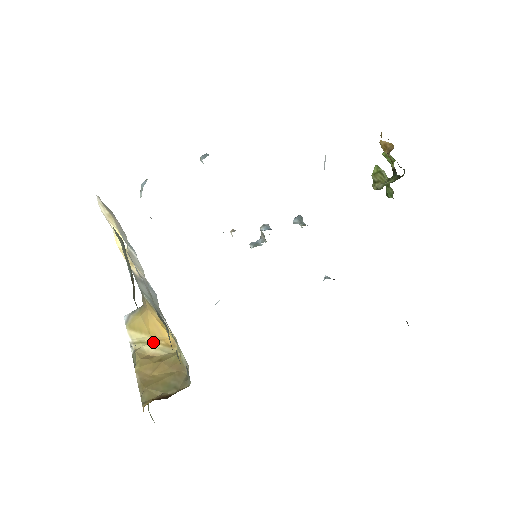
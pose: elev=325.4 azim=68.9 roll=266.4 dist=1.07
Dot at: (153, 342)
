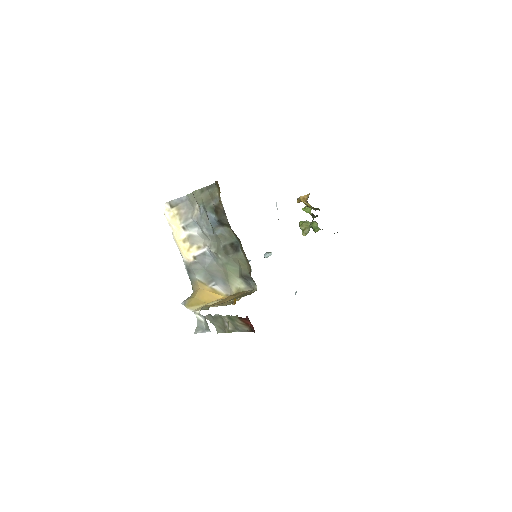
Dot at: (212, 302)
